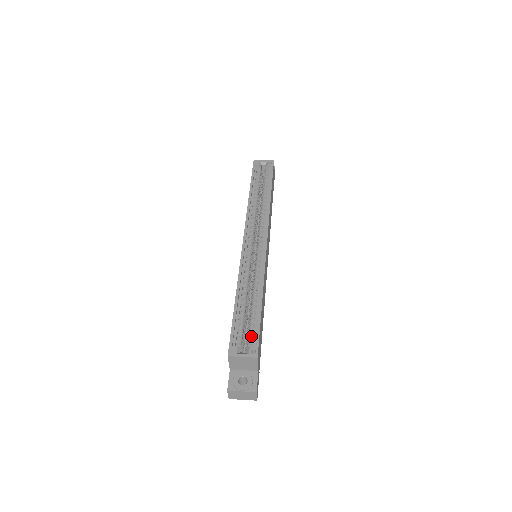
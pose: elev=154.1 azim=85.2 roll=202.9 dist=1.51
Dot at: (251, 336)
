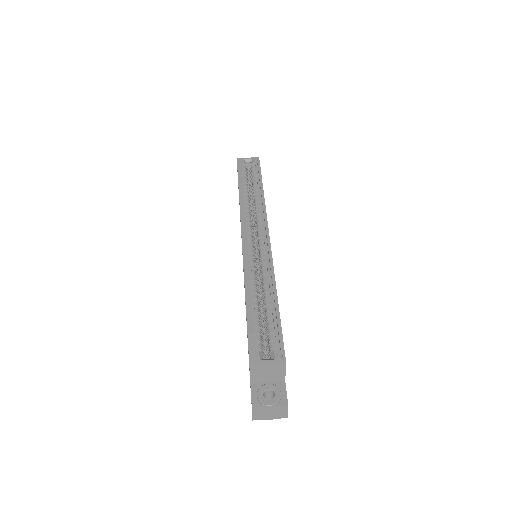
Dot at: (272, 339)
